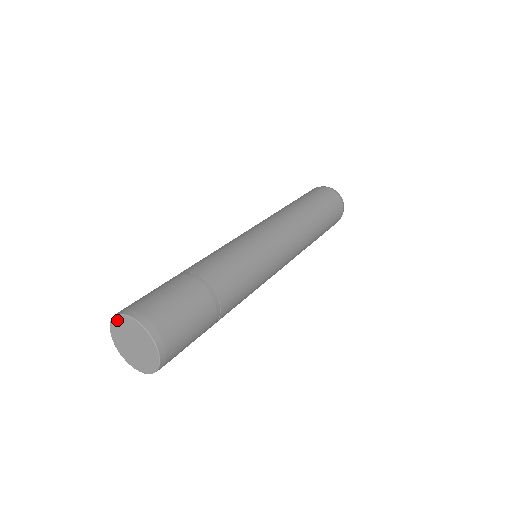
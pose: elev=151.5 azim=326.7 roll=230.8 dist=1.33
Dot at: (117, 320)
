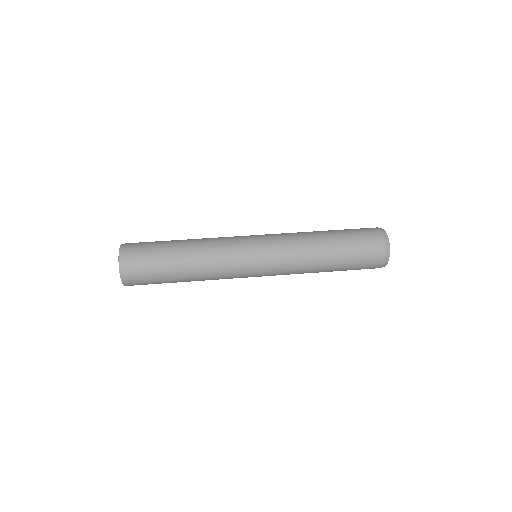
Dot at: occluded
